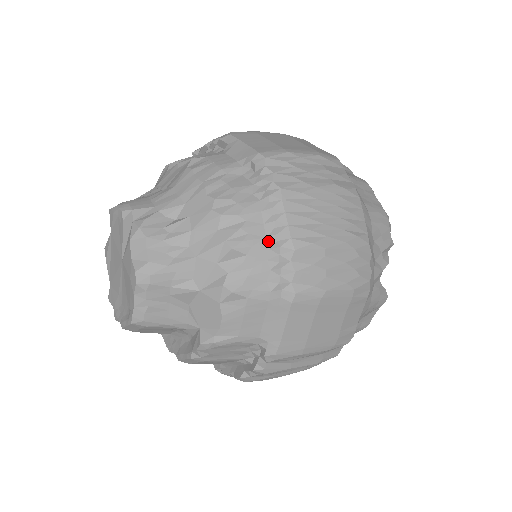
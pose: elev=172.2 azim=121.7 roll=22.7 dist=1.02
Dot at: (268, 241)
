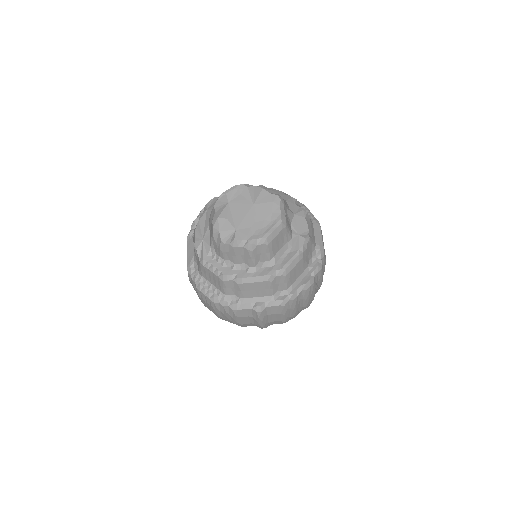
Dot at: occluded
